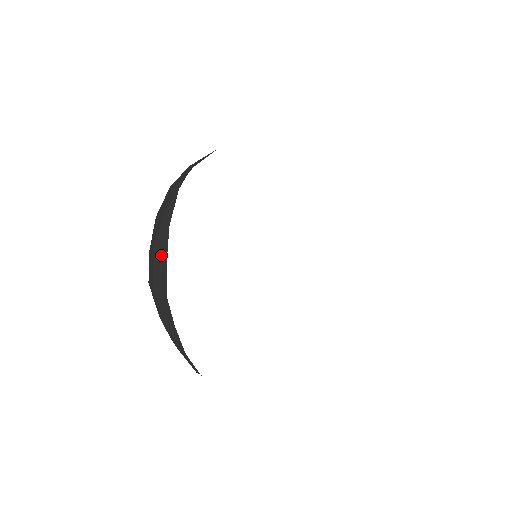
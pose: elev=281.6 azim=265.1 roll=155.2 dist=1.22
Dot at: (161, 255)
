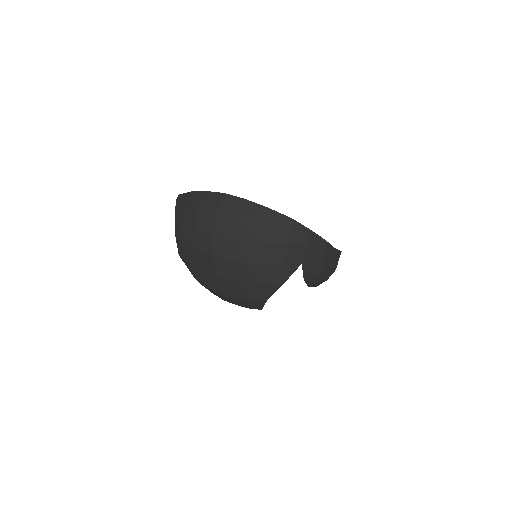
Dot at: (201, 198)
